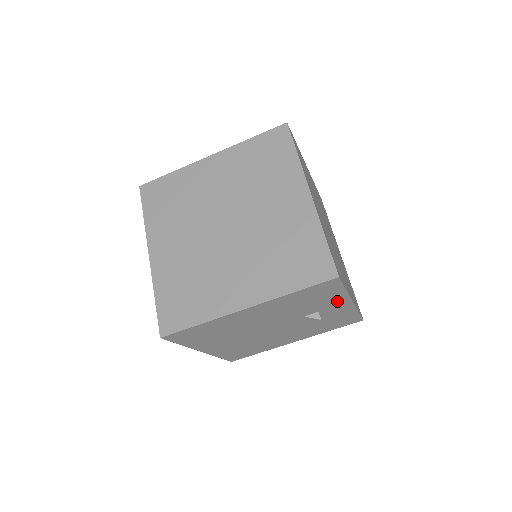
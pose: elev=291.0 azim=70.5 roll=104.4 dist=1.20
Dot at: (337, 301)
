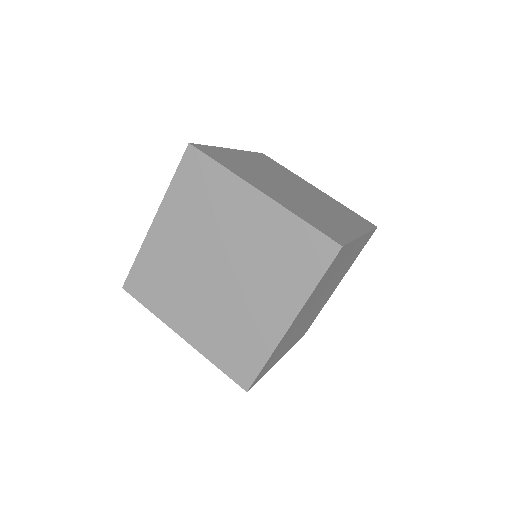
Dot at: occluded
